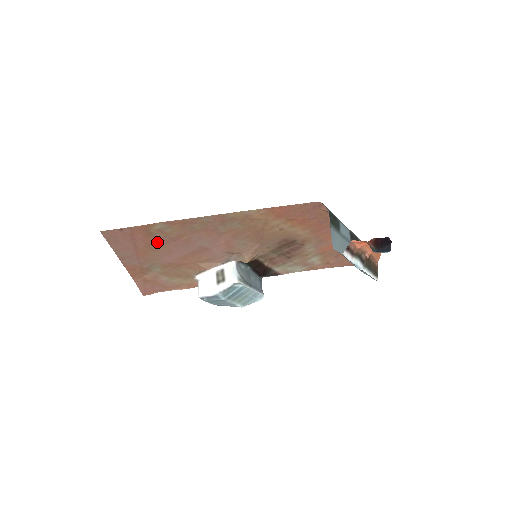
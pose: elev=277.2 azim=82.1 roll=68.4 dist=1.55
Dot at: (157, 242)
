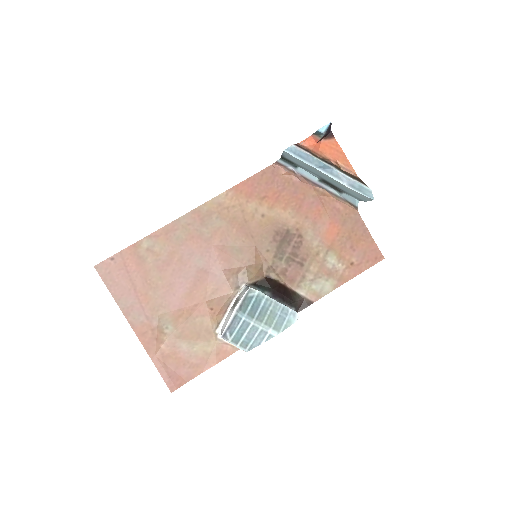
Dot at: (153, 272)
